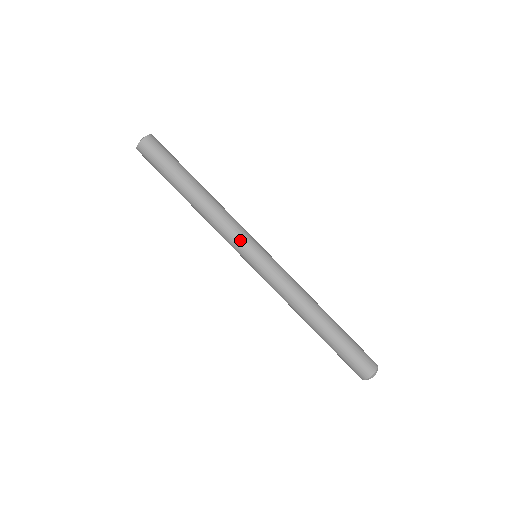
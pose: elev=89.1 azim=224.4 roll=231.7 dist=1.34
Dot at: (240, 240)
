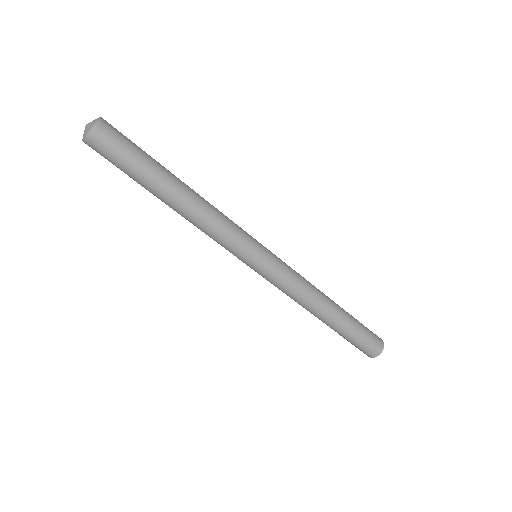
Dot at: (239, 245)
